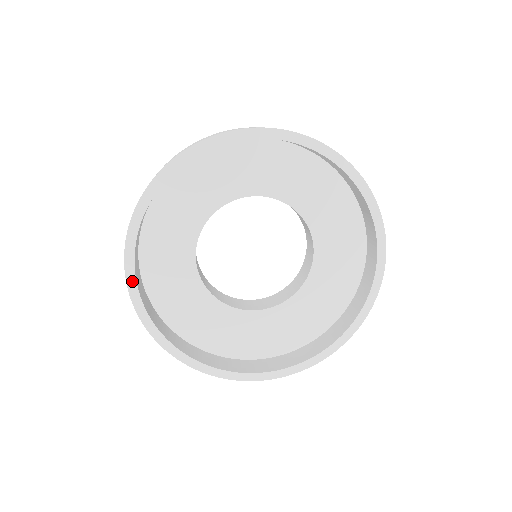
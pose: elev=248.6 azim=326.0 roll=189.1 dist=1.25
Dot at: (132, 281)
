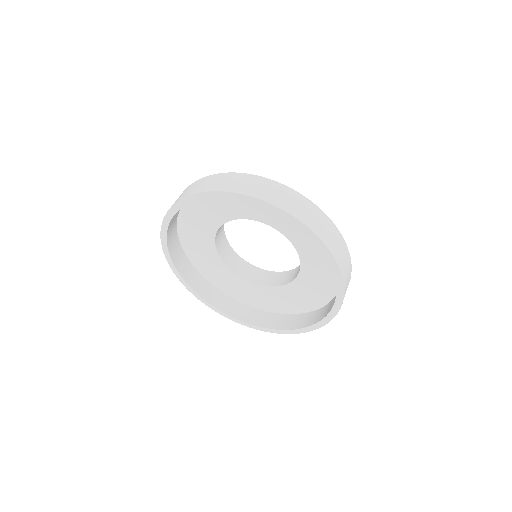
Dot at: (172, 212)
